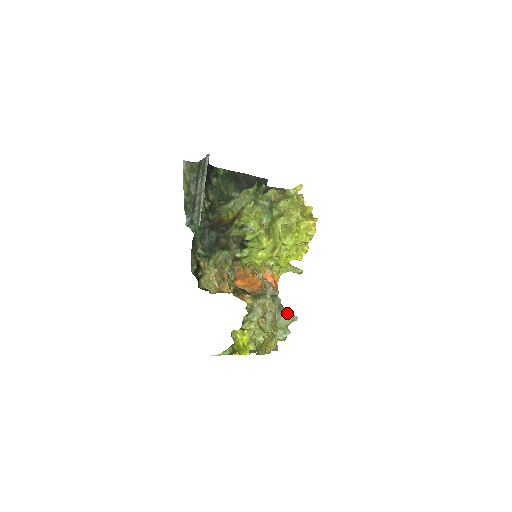
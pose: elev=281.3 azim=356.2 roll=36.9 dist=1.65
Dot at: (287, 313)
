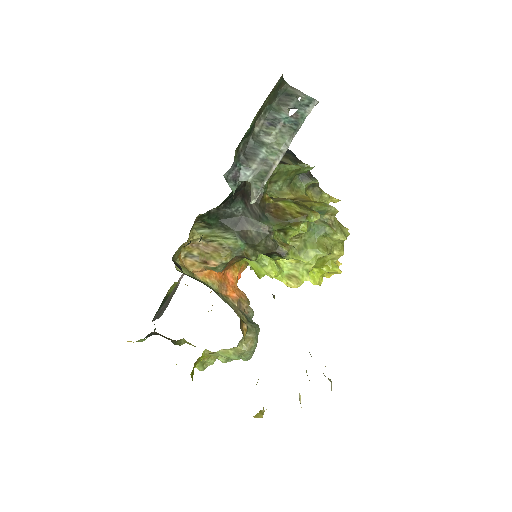
Dot at: occluded
